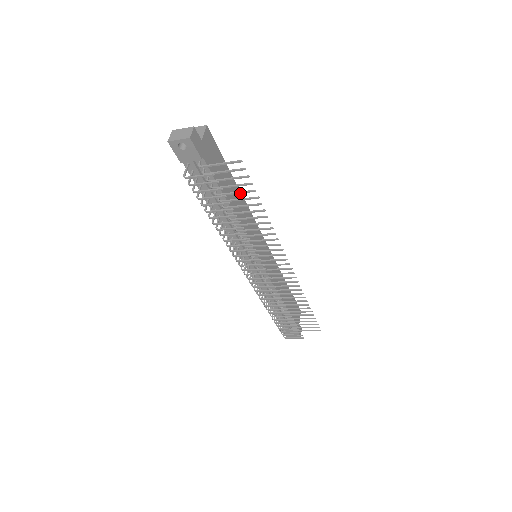
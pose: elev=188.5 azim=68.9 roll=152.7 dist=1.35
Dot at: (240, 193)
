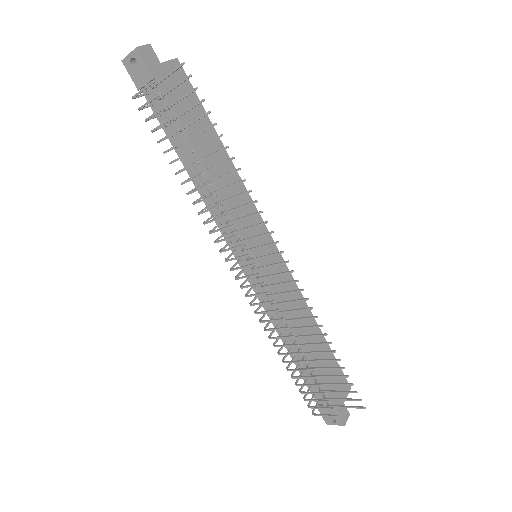
Dot at: occluded
